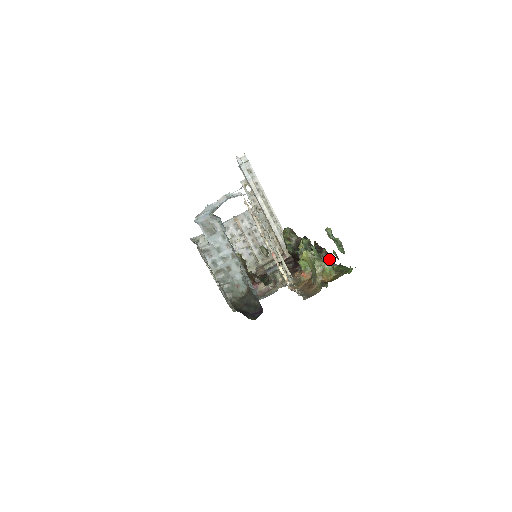
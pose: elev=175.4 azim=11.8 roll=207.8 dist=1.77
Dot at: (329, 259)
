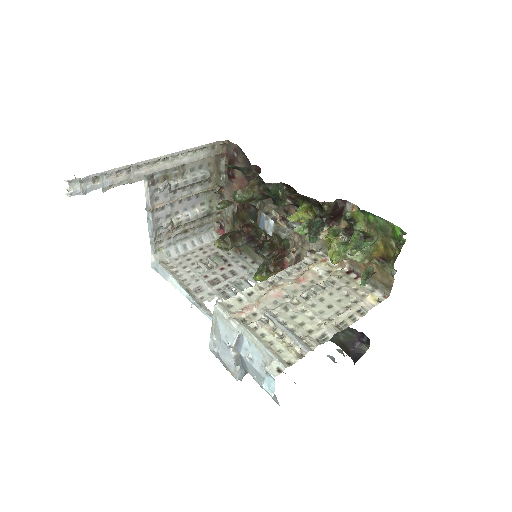
Dot at: (368, 248)
